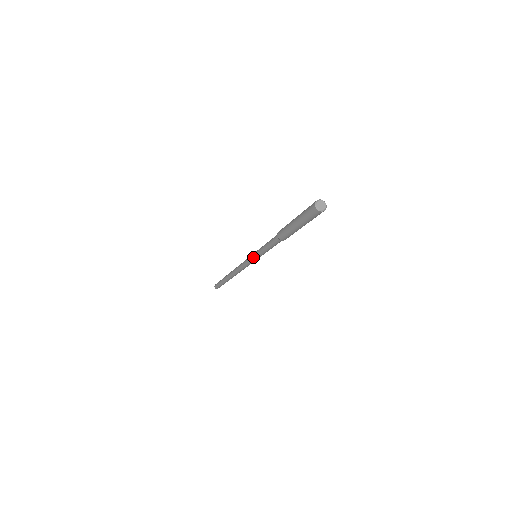
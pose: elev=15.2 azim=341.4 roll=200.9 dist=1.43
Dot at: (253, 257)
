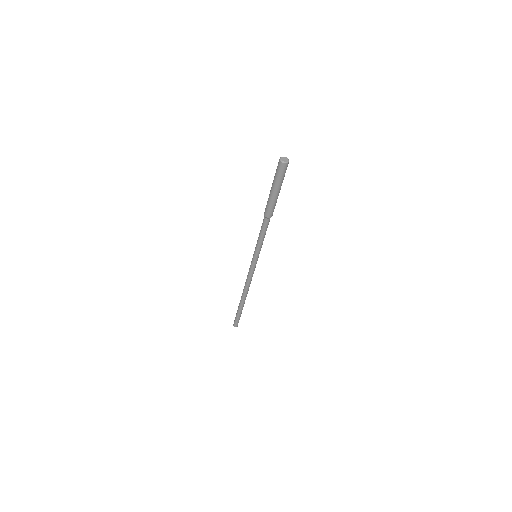
Dot at: (254, 257)
